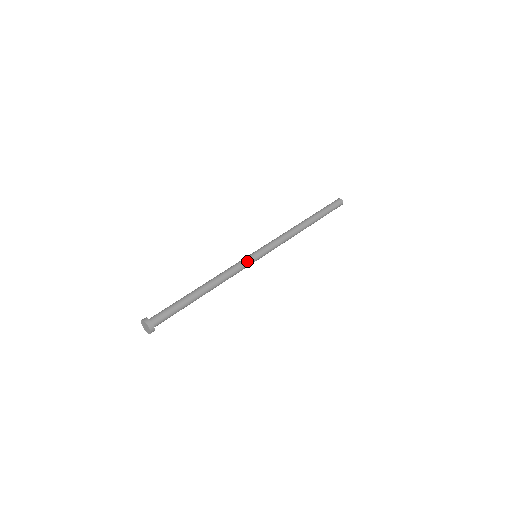
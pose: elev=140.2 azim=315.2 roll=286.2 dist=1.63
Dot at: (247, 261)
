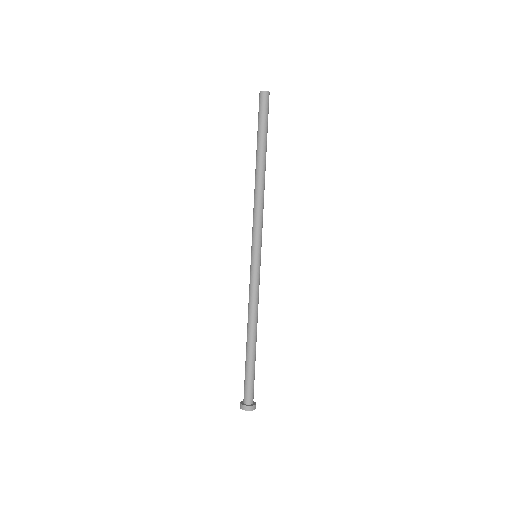
Dot at: (257, 273)
